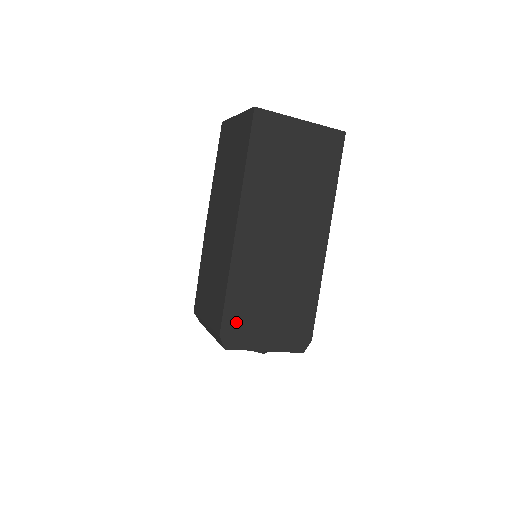
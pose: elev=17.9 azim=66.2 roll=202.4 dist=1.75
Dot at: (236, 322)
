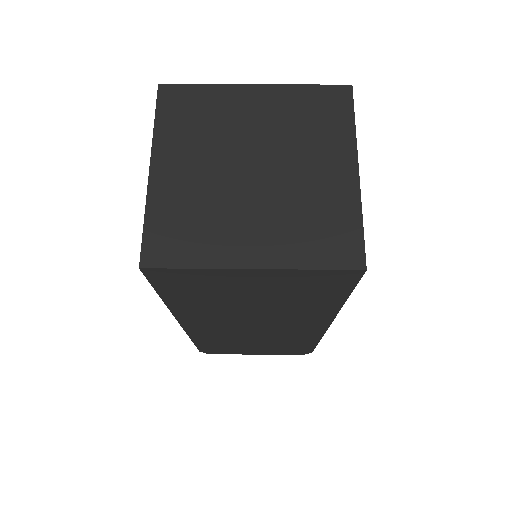
Dot at: (214, 349)
